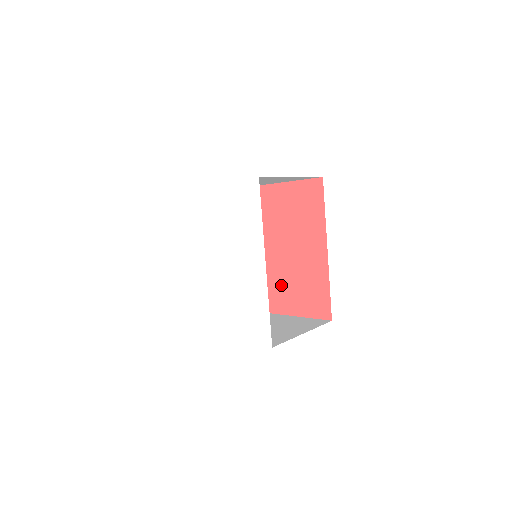
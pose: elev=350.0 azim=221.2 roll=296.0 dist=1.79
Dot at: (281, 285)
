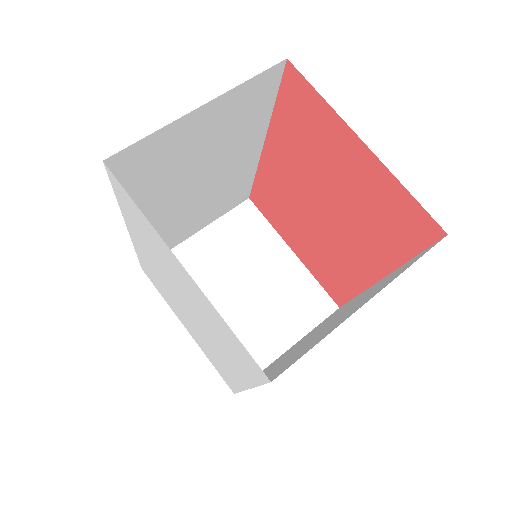
Dot at: (295, 225)
